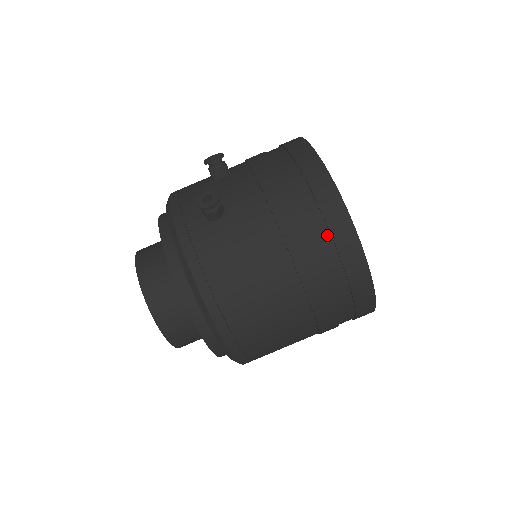
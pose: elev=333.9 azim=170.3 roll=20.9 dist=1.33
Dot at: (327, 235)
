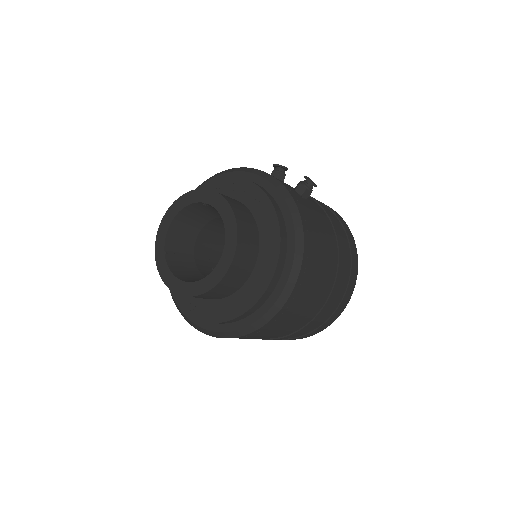
Dot at: (349, 250)
